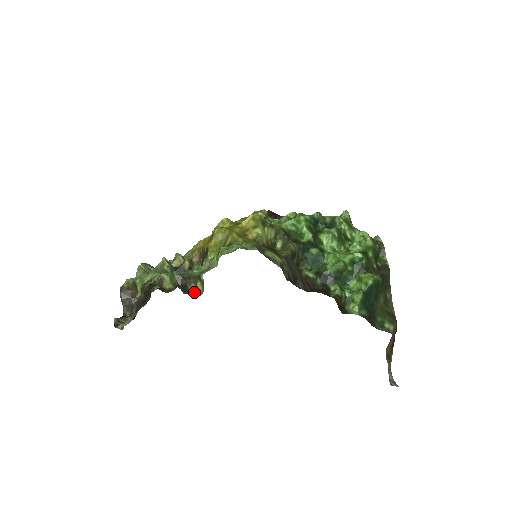
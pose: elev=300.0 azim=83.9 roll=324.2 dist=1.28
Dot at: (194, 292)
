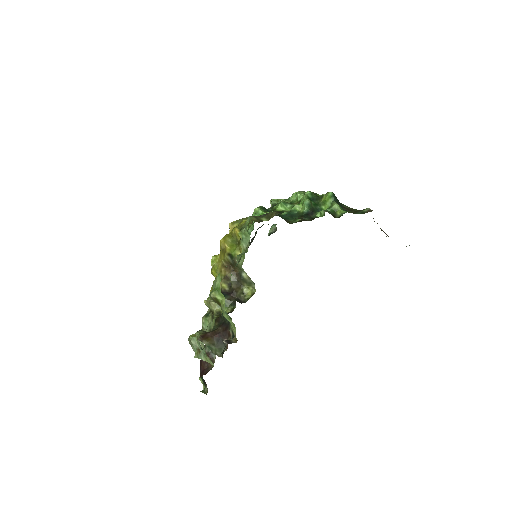
Dot at: (248, 298)
